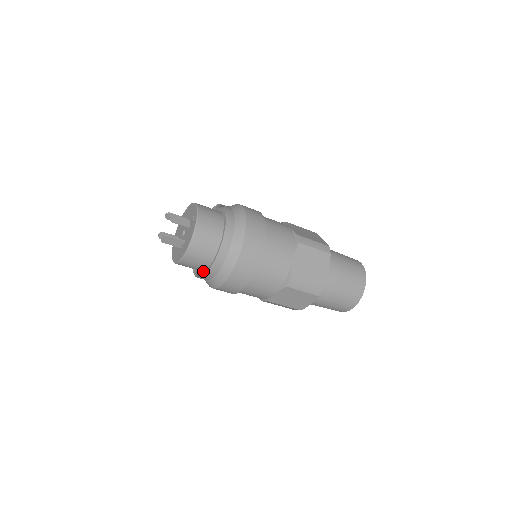
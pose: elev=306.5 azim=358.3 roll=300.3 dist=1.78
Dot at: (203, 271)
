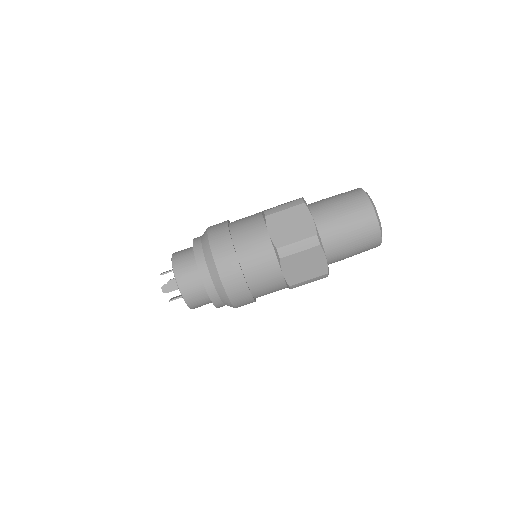
Dot at: occluded
